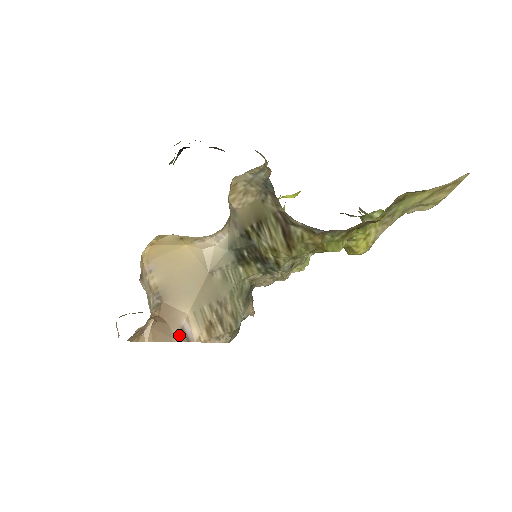
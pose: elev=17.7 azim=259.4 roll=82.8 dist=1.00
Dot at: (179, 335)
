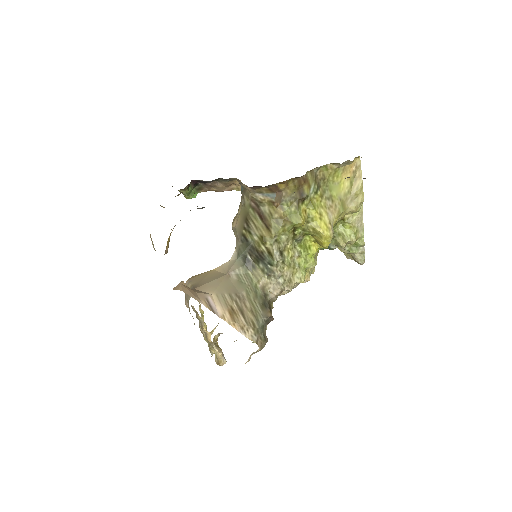
Dot at: (204, 302)
